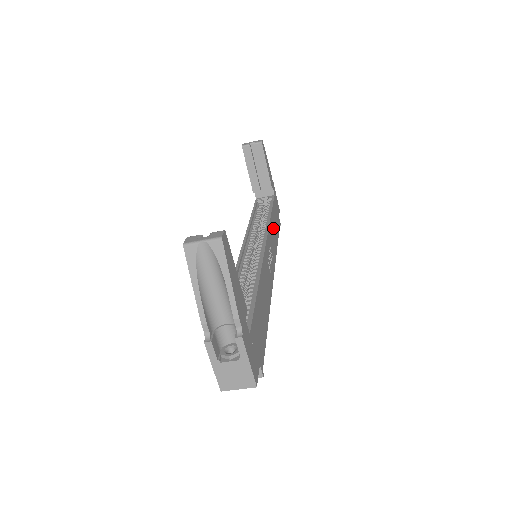
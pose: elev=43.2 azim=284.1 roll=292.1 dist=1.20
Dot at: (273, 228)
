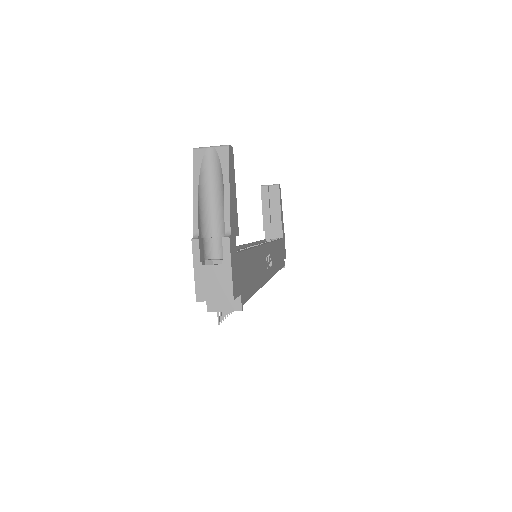
Dot at: (277, 252)
